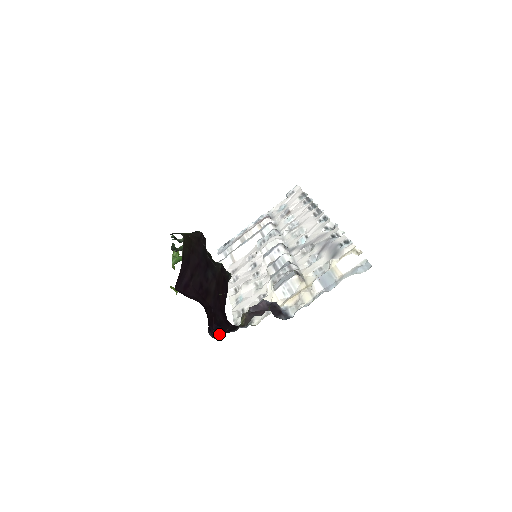
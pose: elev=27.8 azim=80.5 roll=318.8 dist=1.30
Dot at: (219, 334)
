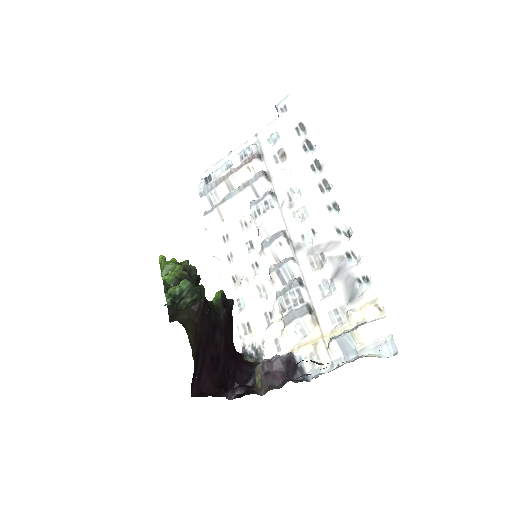
Dot at: occluded
